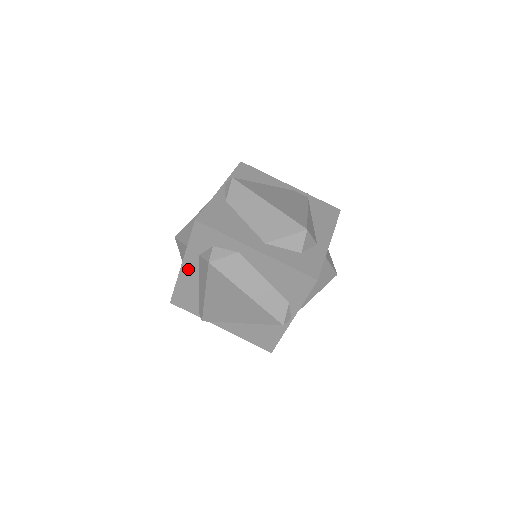
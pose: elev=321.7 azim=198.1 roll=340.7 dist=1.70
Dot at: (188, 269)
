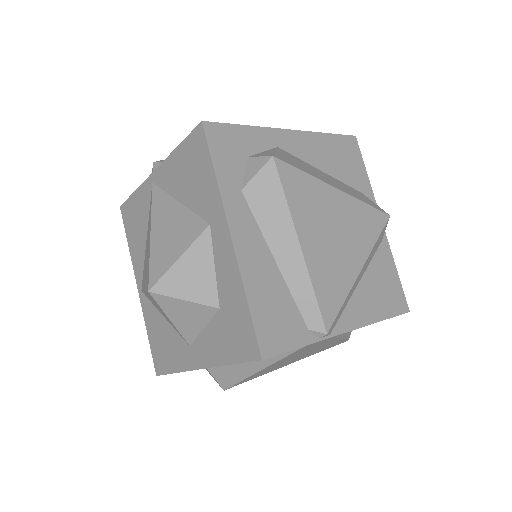
Dot at: (243, 236)
